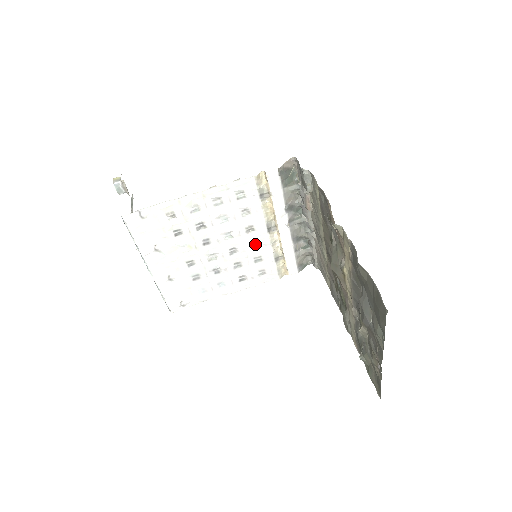
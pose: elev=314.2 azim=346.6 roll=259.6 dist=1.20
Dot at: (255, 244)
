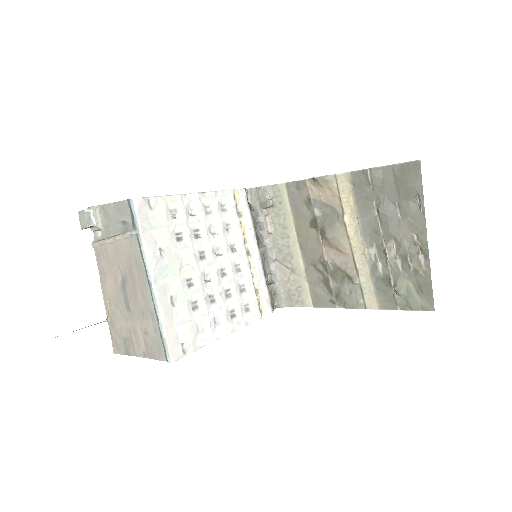
Dot at: (238, 268)
